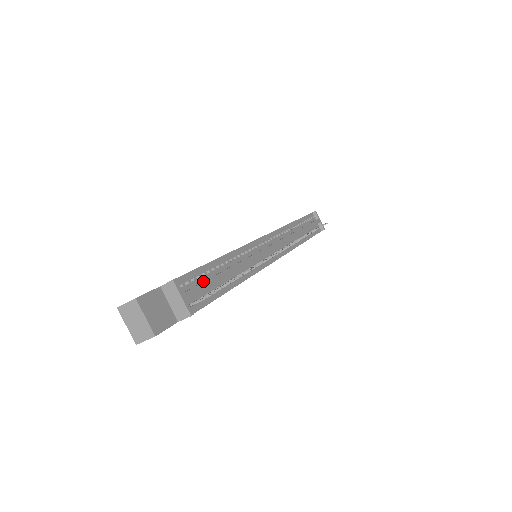
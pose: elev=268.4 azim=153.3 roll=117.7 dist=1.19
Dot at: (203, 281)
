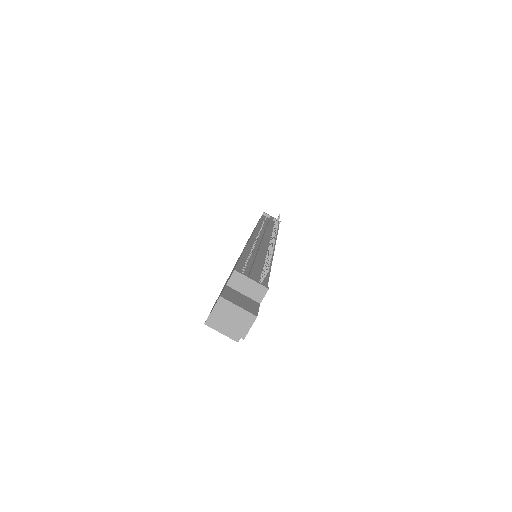
Dot at: (250, 269)
